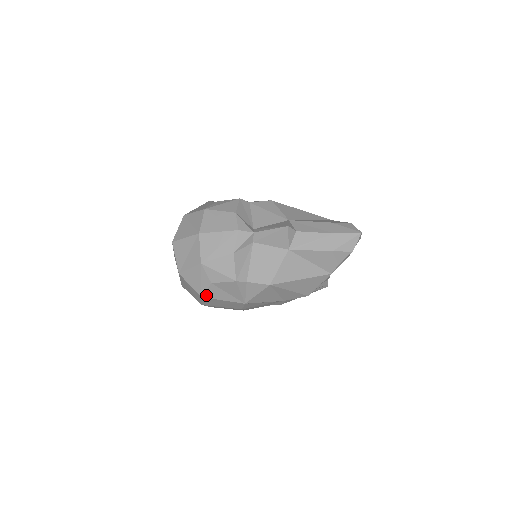
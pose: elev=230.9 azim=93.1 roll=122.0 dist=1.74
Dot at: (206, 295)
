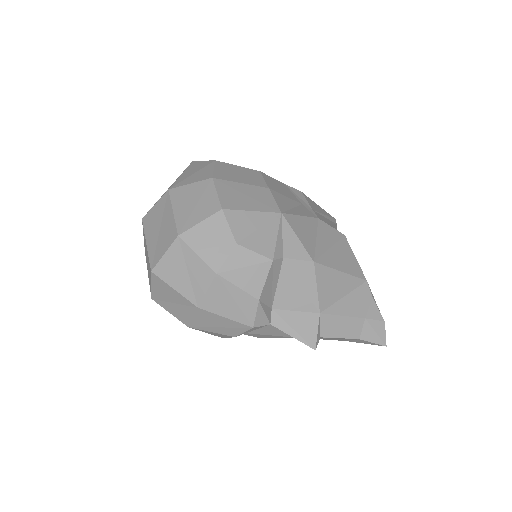
Dot at: occluded
